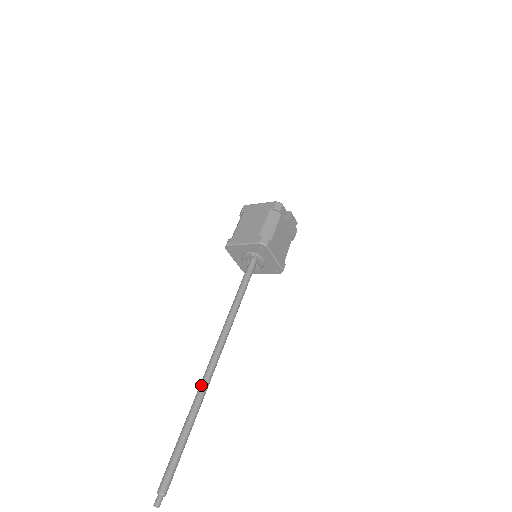
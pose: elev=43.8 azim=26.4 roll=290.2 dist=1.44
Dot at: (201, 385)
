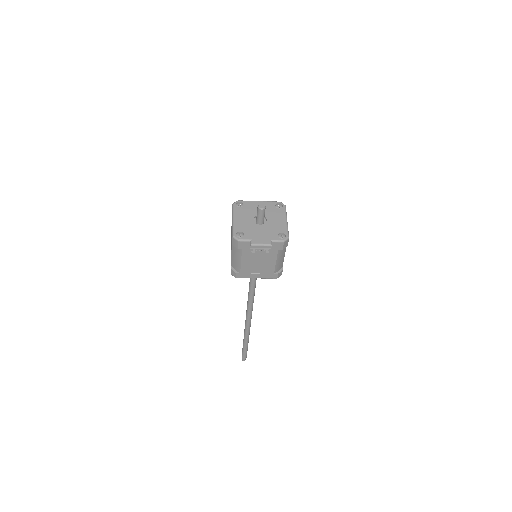
Dot at: occluded
